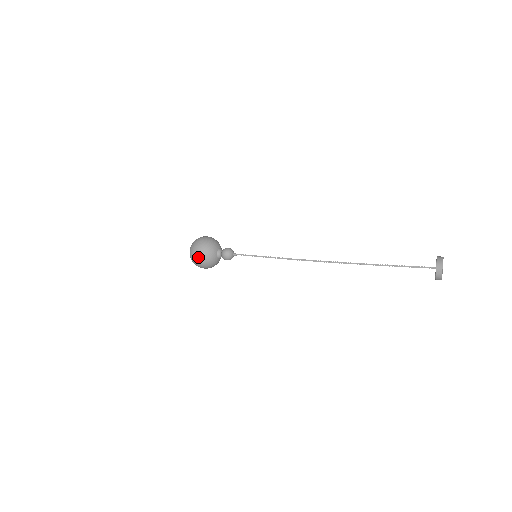
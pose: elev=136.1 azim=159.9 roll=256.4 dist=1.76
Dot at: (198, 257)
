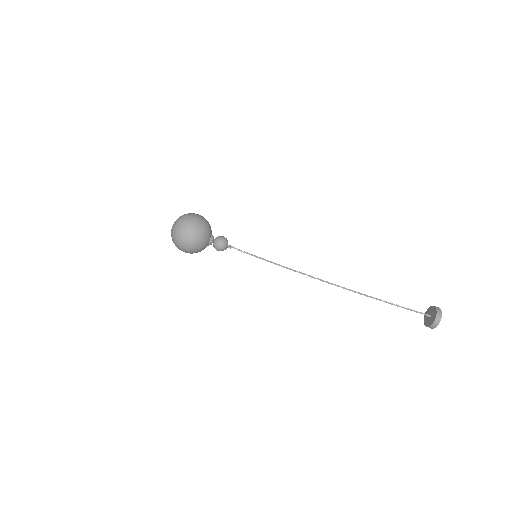
Dot at: (187, 246)
